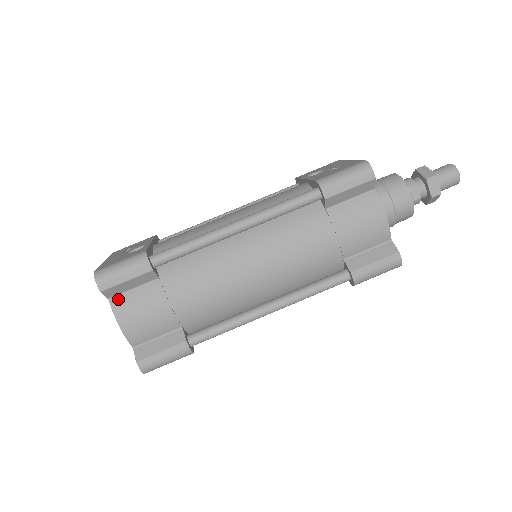
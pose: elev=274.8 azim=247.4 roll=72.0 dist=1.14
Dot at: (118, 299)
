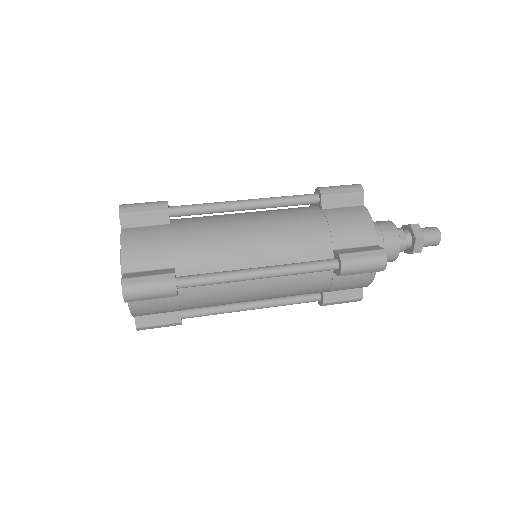
Dot at: (129, 229)
